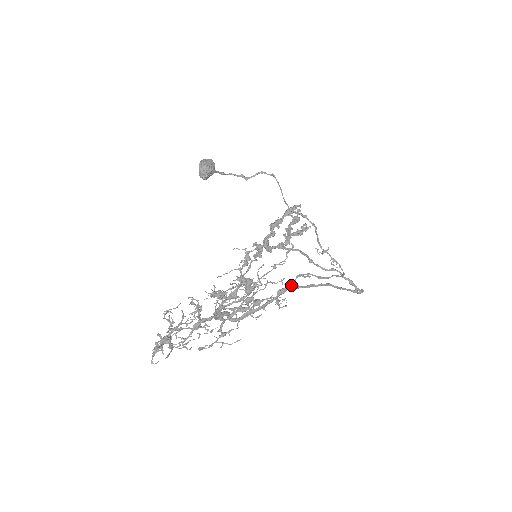
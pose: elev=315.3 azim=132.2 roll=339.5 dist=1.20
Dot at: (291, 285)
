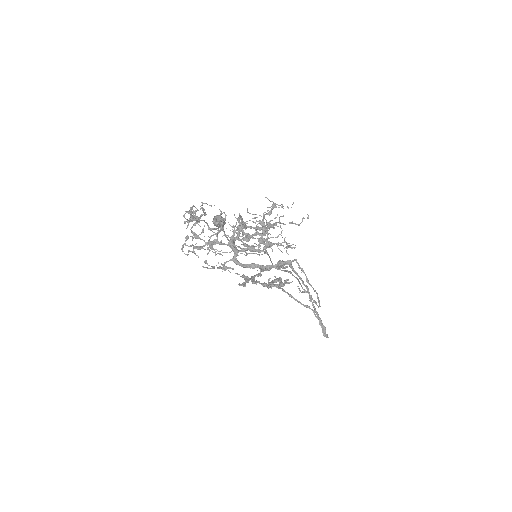
Dot at: (290, 261)
